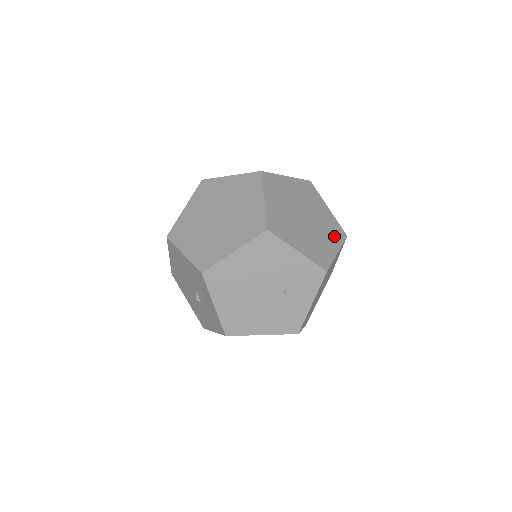
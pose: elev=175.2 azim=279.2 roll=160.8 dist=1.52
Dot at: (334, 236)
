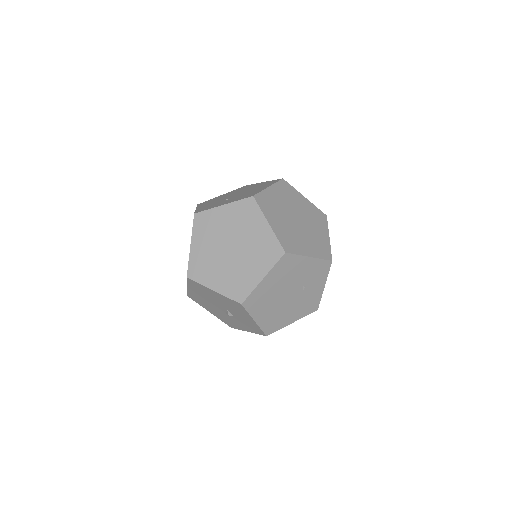
Dot at: (320, 223)
